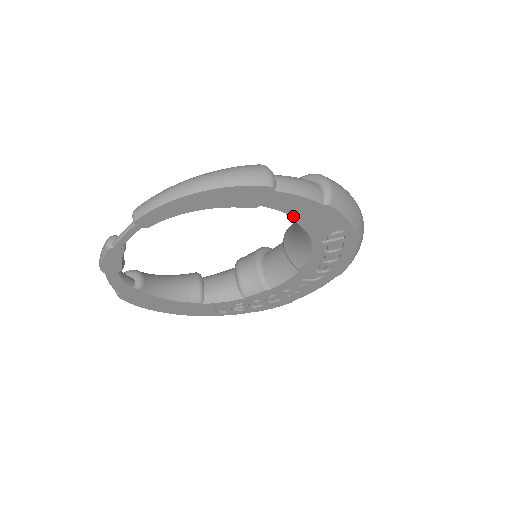
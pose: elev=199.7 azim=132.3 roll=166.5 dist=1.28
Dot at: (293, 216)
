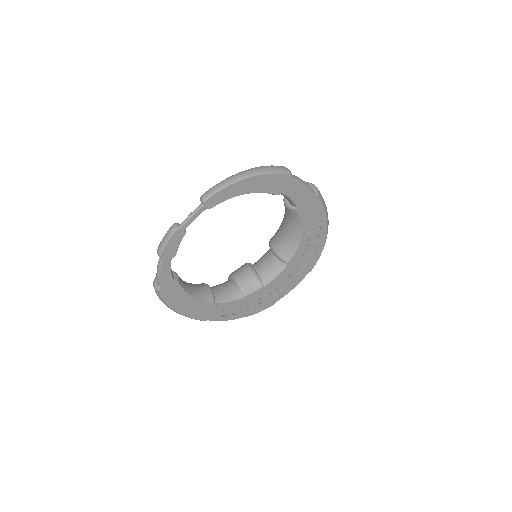
Dot at: (297, 205)
